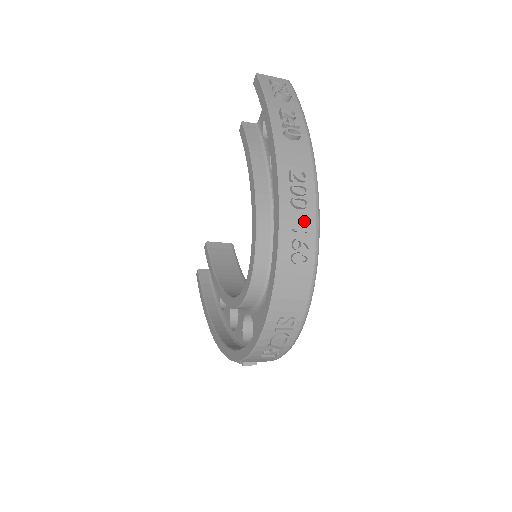
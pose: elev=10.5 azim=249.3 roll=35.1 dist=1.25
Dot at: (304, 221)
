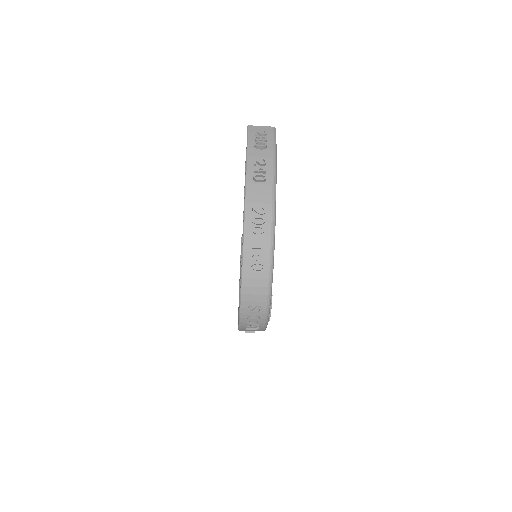
Dot at: (261, 242)
